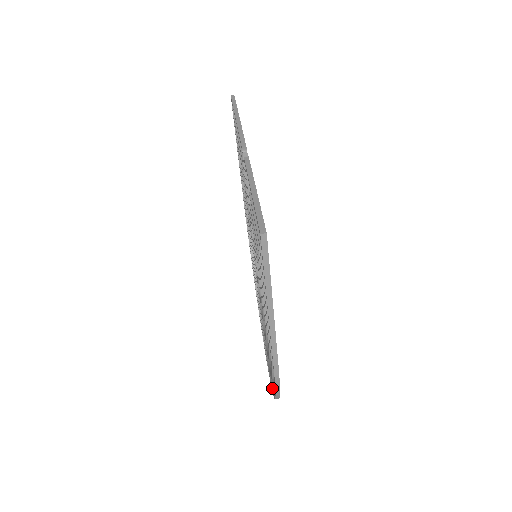
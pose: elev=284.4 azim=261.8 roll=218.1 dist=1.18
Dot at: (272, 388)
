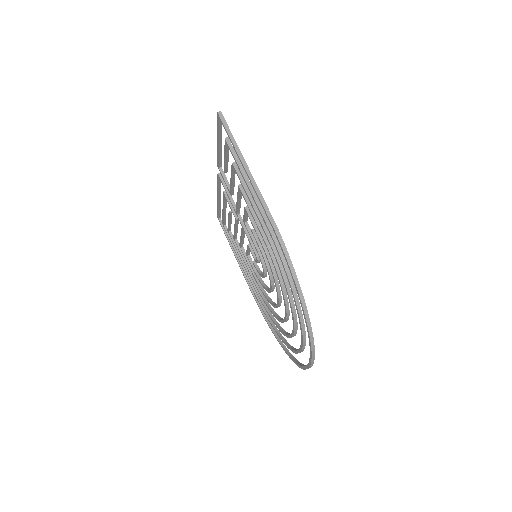
Dot at: (308, 336)
